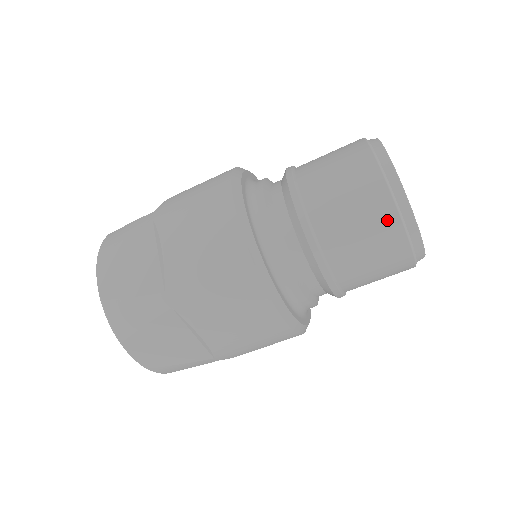
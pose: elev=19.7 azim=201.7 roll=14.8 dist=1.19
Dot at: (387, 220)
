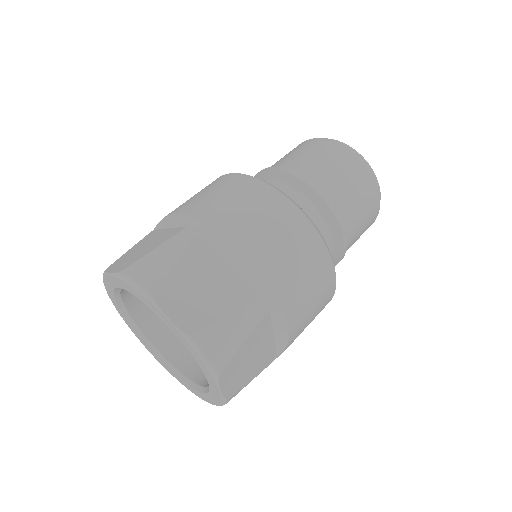
Dot at: (332, 147)
